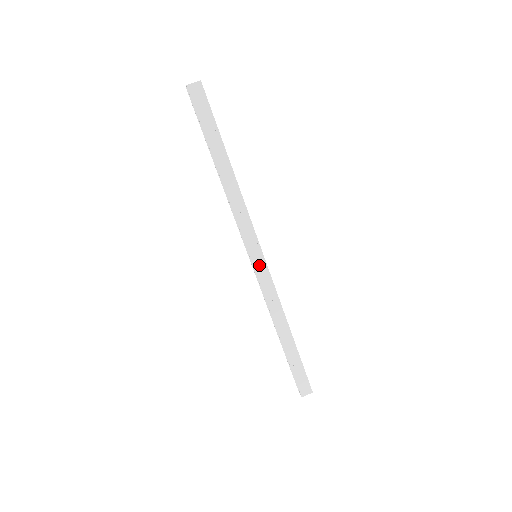
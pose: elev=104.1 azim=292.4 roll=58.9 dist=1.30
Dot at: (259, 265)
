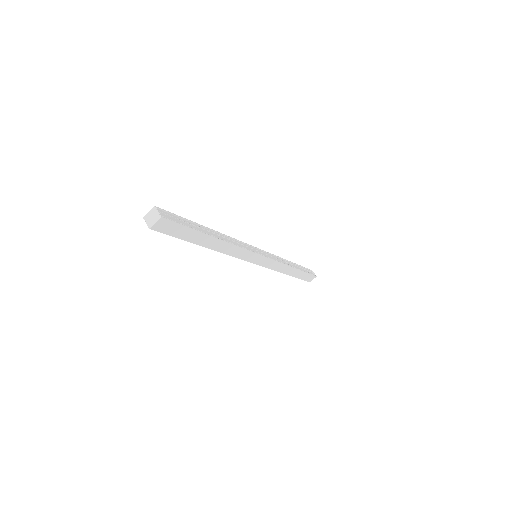
Dot at: (261, 262)
